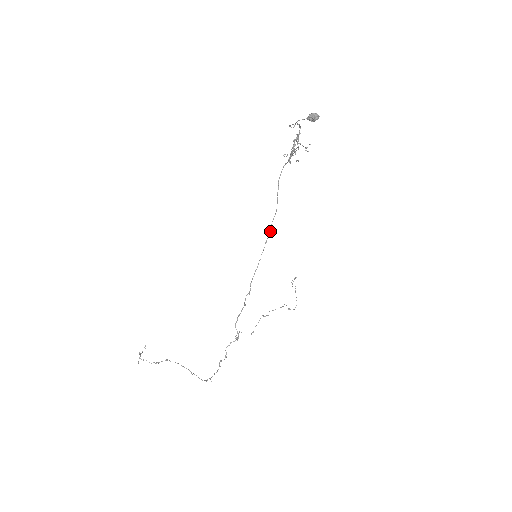
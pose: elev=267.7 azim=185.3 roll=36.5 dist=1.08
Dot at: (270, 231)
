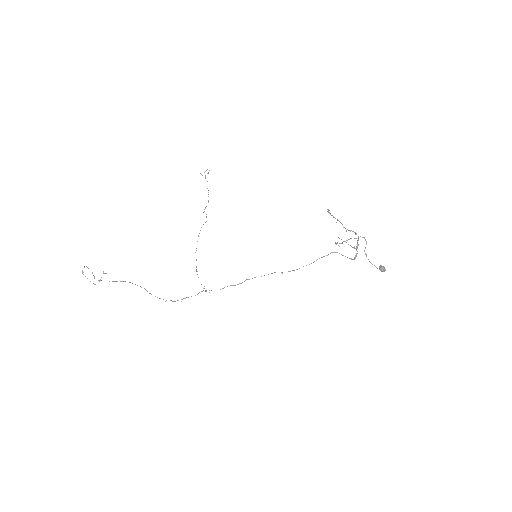
Dot at: (290, 271)
